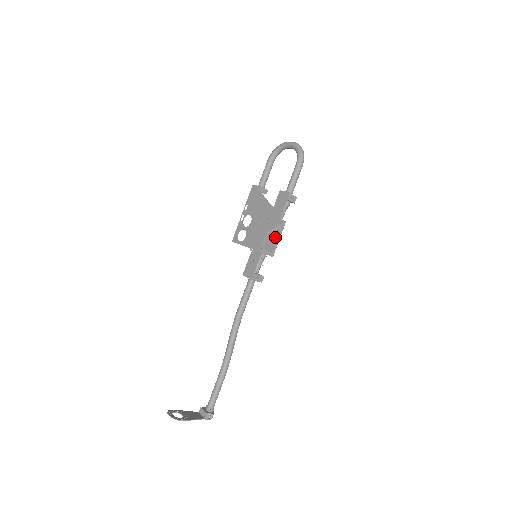
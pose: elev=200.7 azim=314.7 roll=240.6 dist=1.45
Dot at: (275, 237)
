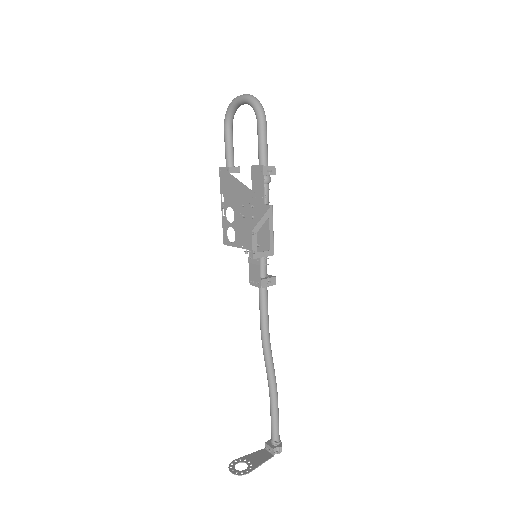
Dot at: (267, 229)
